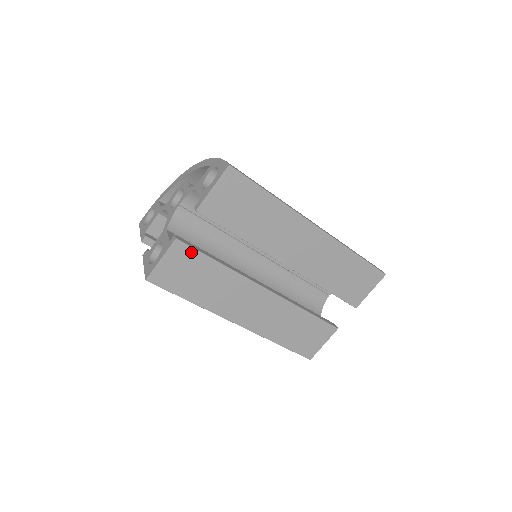
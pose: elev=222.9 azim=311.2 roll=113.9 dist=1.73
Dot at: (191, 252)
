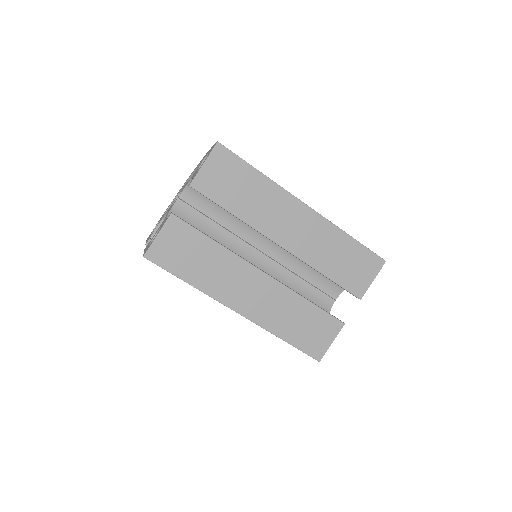
Dot at: (186, 228)
